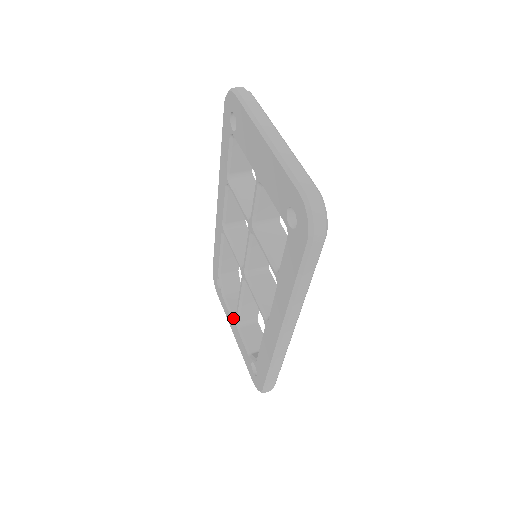
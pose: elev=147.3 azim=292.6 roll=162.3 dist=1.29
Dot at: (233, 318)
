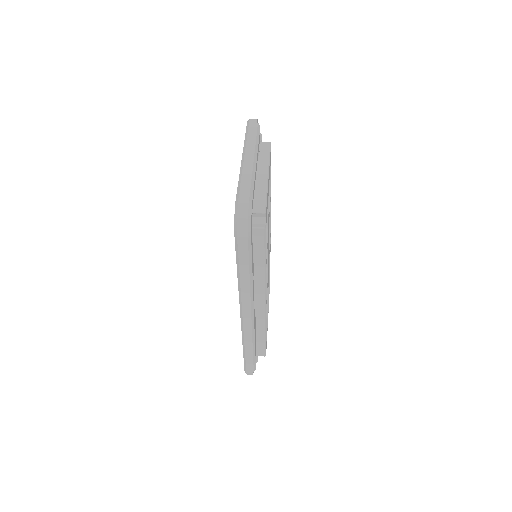
Dot at: occluded
